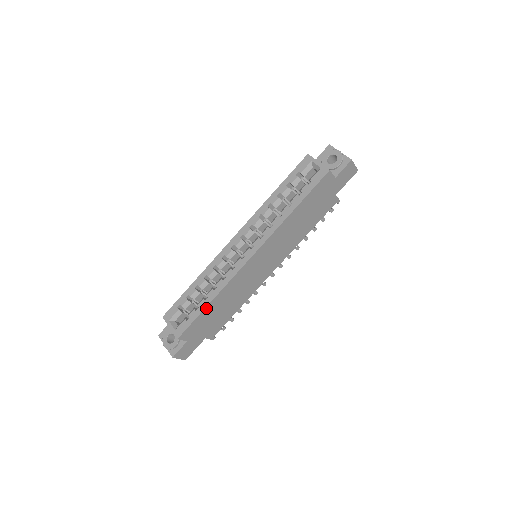
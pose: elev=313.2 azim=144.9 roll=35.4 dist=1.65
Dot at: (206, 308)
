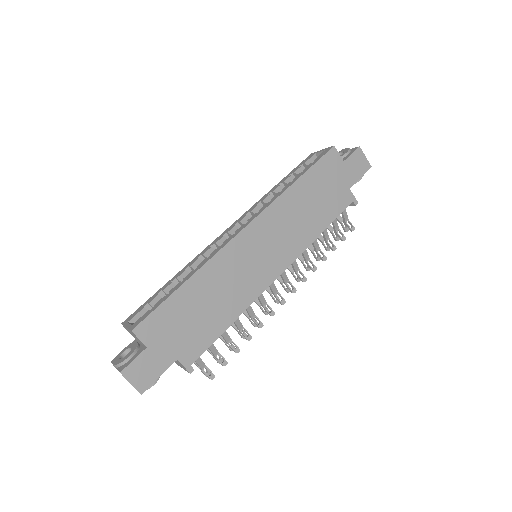
Dot at: (179, 290)
